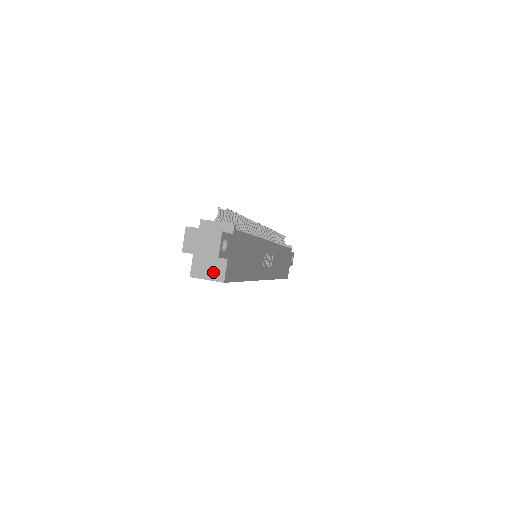
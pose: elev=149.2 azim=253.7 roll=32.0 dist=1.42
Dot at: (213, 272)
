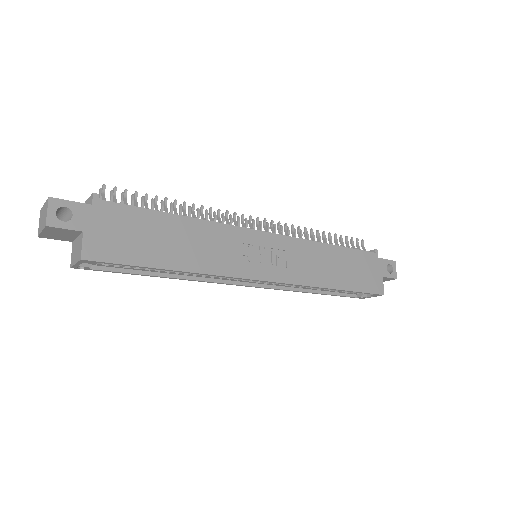
Dot at: (77, 253)
